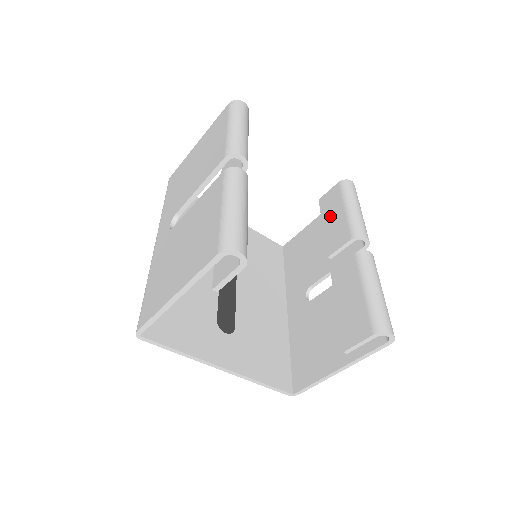
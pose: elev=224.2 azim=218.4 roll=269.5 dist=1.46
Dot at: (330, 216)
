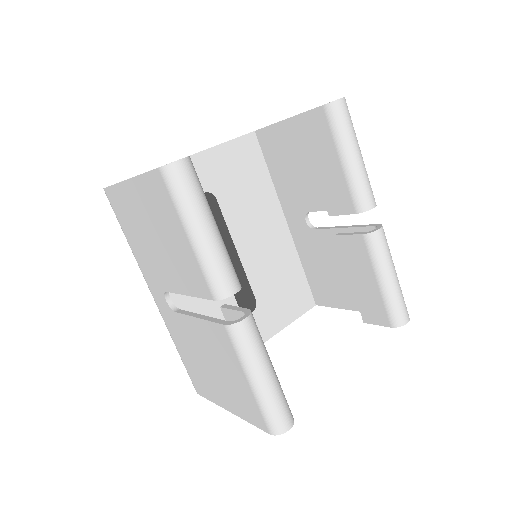
Dot at: (321, 159)
